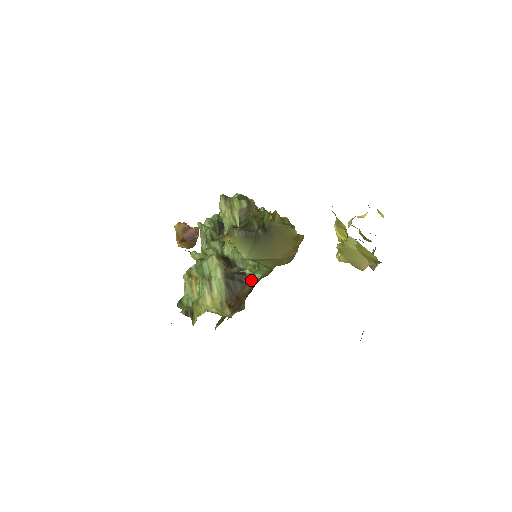
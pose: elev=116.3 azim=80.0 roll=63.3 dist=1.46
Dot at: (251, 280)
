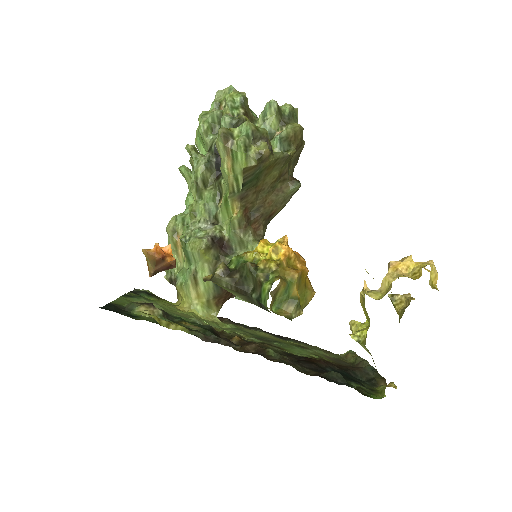
Dot at: occluded
